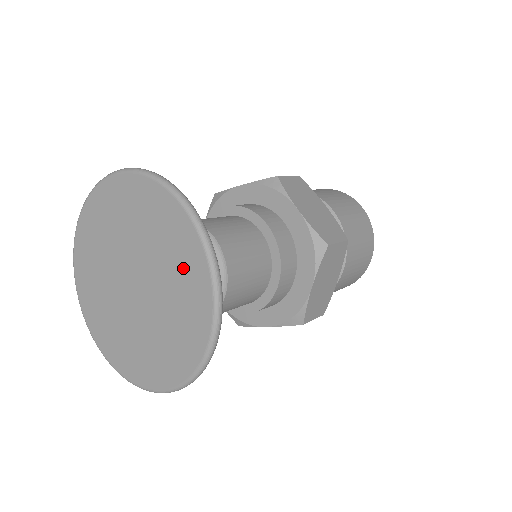
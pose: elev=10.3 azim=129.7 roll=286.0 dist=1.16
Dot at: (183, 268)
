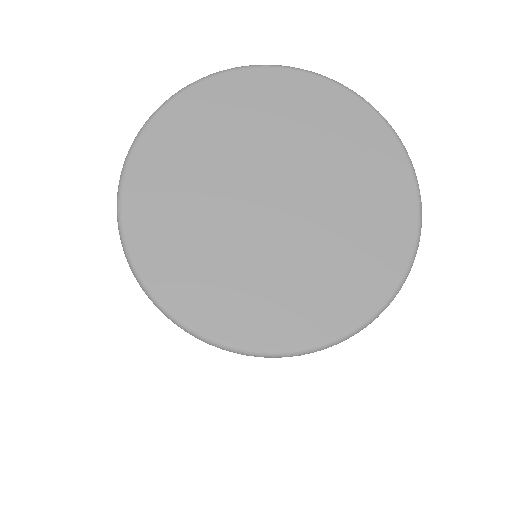
Dot at: (375, 190)
